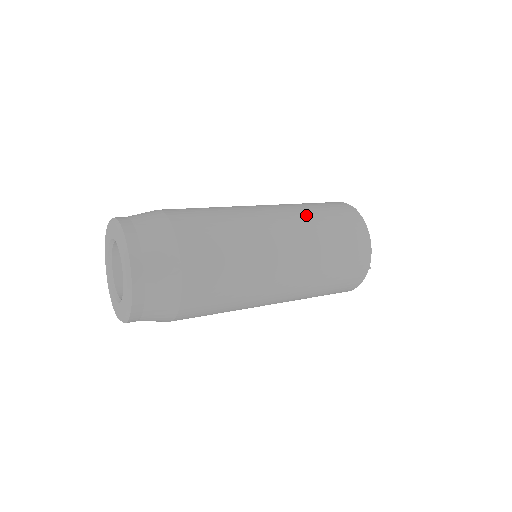
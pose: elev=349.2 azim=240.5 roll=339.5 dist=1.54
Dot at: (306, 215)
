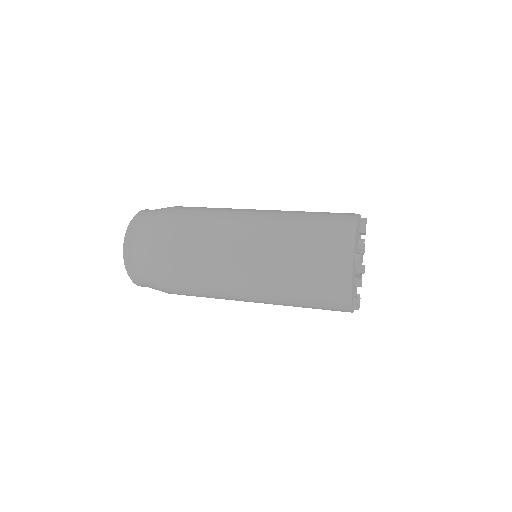
Dot at: (281, 262)
